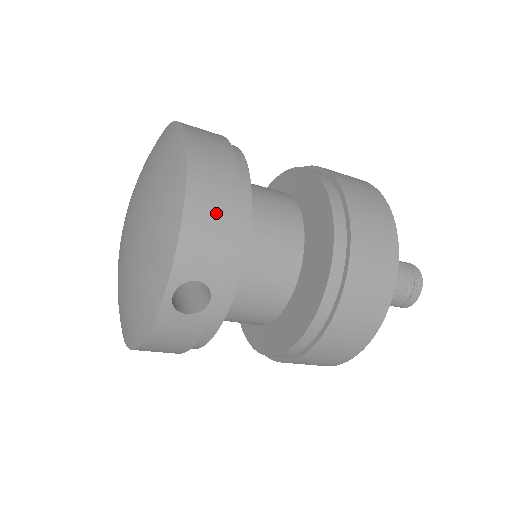
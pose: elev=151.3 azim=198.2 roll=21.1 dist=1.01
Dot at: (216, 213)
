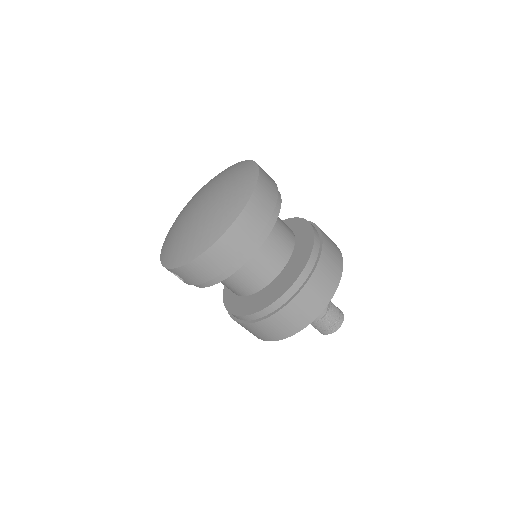
Dot at: (203, 273)
